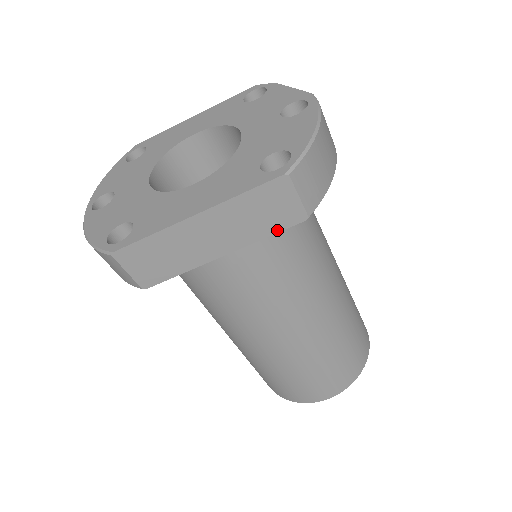
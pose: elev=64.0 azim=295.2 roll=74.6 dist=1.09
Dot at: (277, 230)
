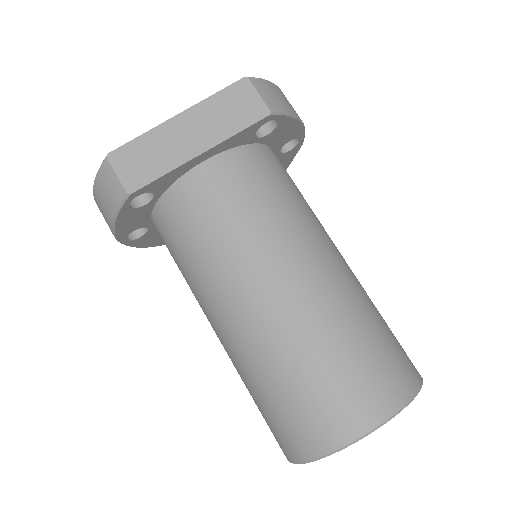
Dot at: (246, 126)
